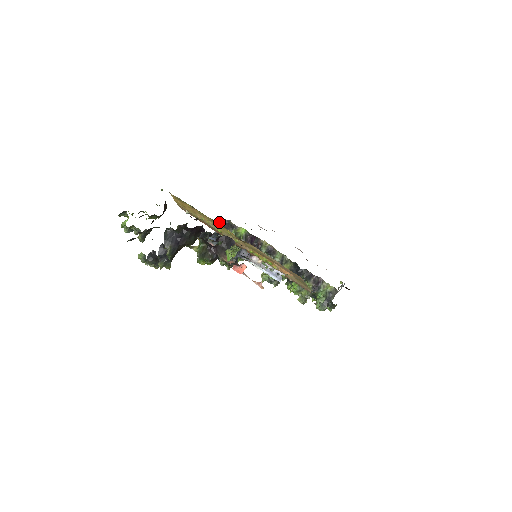
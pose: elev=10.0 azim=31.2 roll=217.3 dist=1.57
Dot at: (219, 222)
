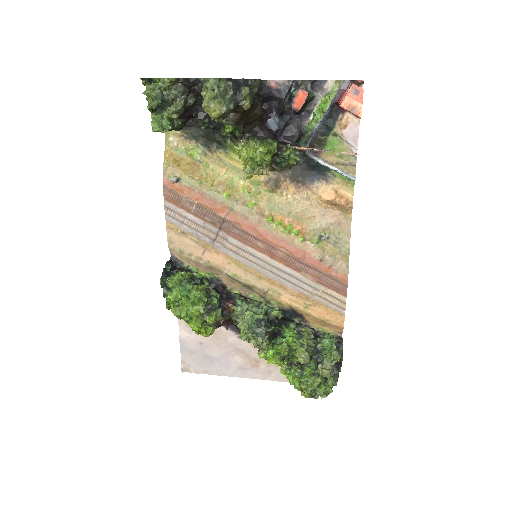
Dot at: occluded
